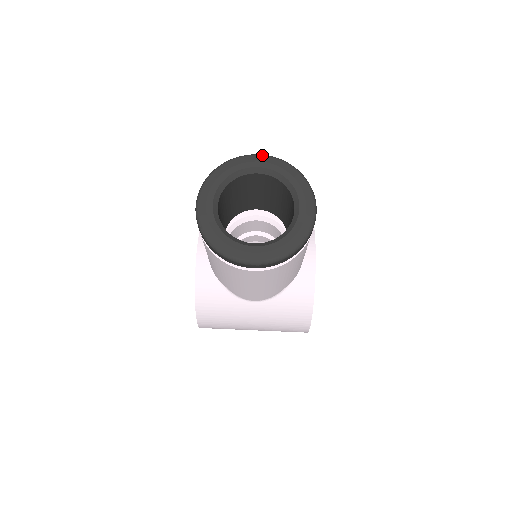
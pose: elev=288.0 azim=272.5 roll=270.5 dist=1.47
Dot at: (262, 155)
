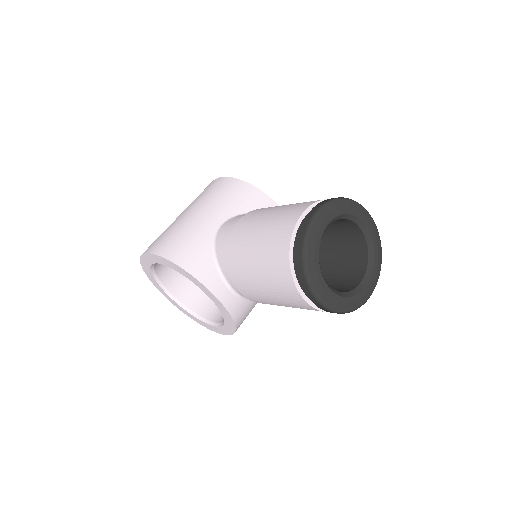
Dot at: (321, 211)
